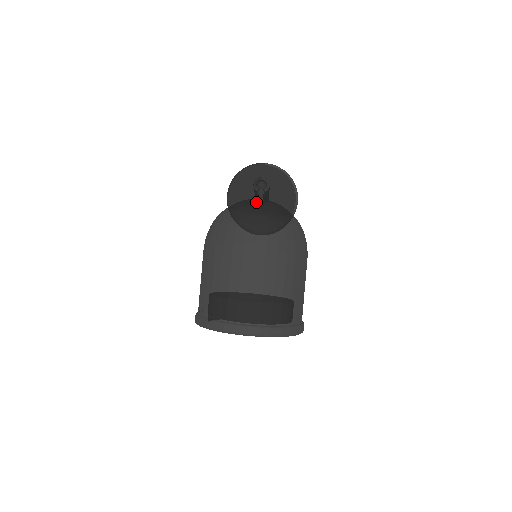
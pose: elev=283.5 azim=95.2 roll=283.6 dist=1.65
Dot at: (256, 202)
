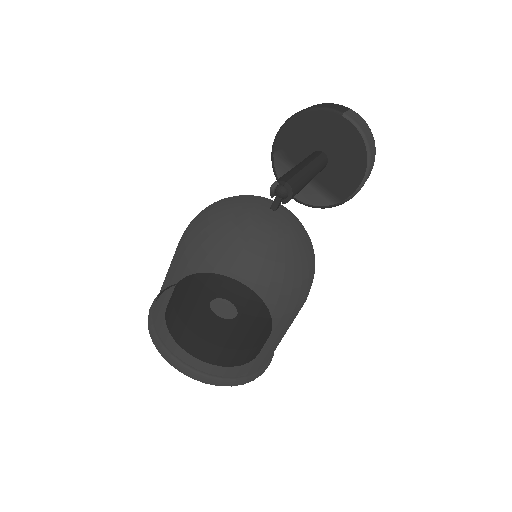
Dot at: (254, 223)
